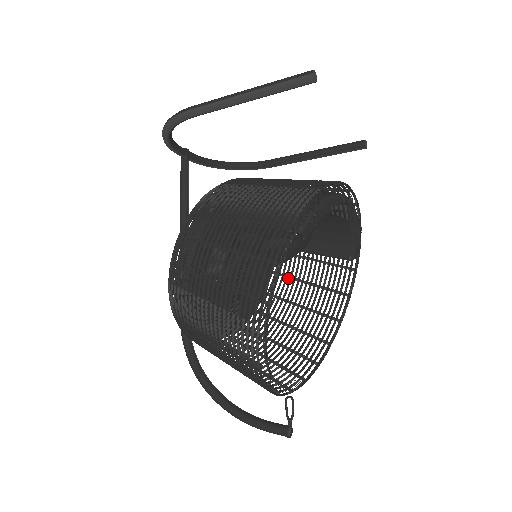
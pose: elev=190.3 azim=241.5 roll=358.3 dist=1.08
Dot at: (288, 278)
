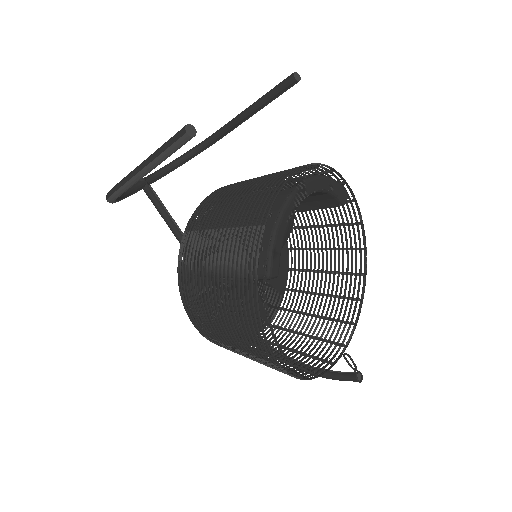
Dot at: occluded
